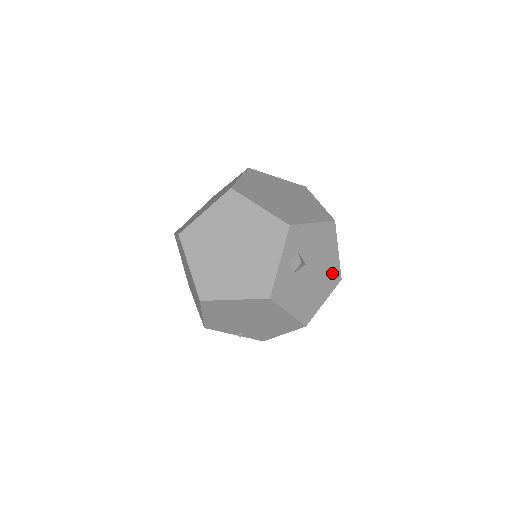
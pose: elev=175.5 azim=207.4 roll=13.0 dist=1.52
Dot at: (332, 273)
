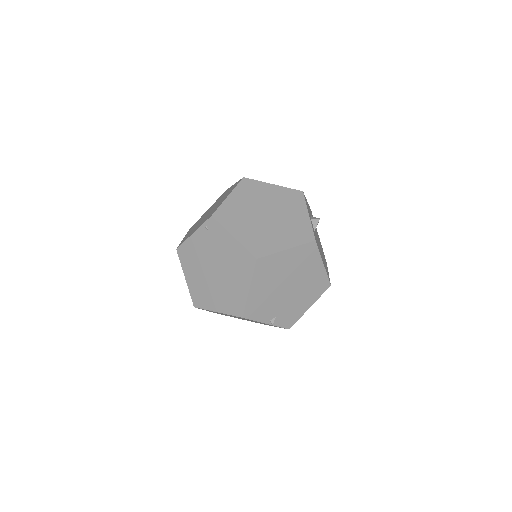
Dot at: occluded
